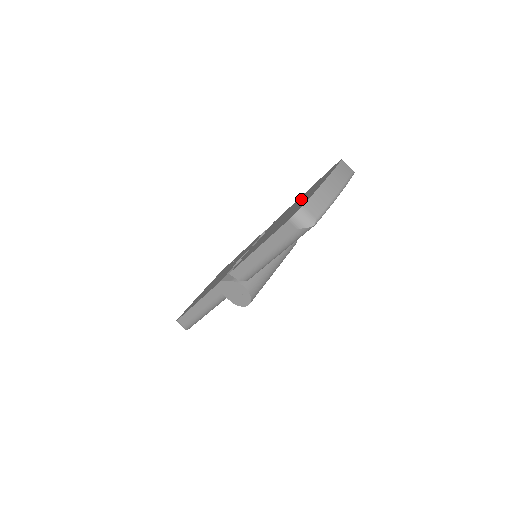
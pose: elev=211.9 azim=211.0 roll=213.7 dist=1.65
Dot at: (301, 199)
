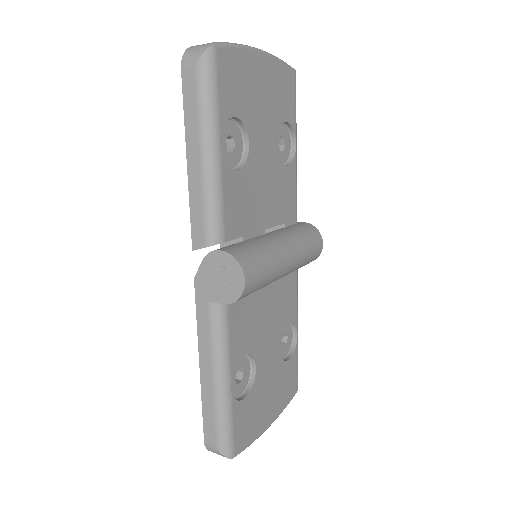
Dot at: occluded
